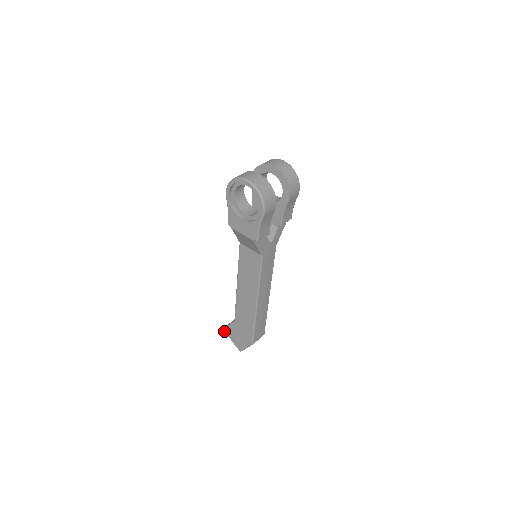
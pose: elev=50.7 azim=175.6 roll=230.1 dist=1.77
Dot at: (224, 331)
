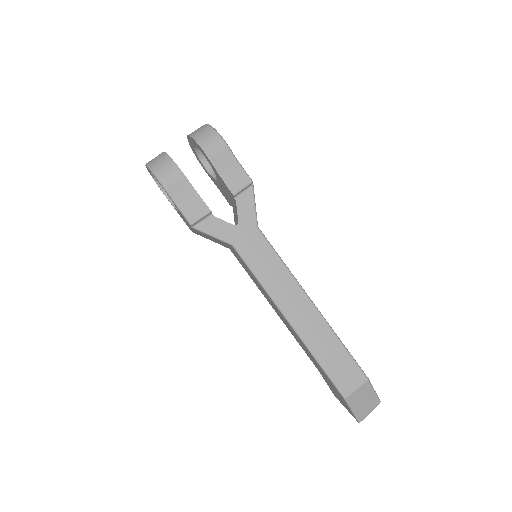
Dot at: (335, 396)
